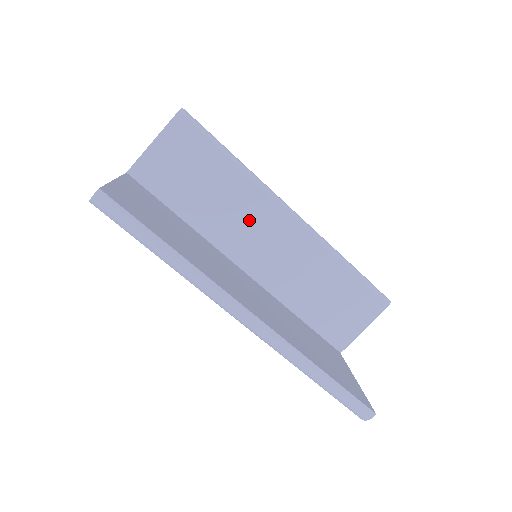
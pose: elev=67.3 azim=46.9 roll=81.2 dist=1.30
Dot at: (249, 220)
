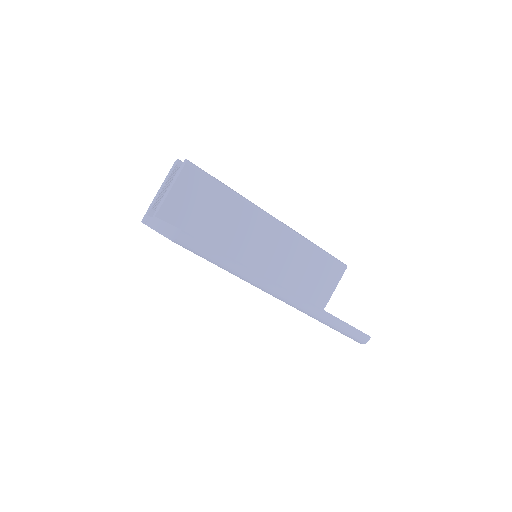
Dot at: (247, 231)
